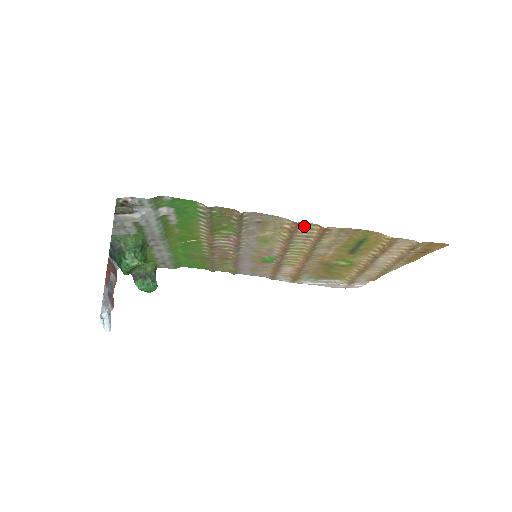
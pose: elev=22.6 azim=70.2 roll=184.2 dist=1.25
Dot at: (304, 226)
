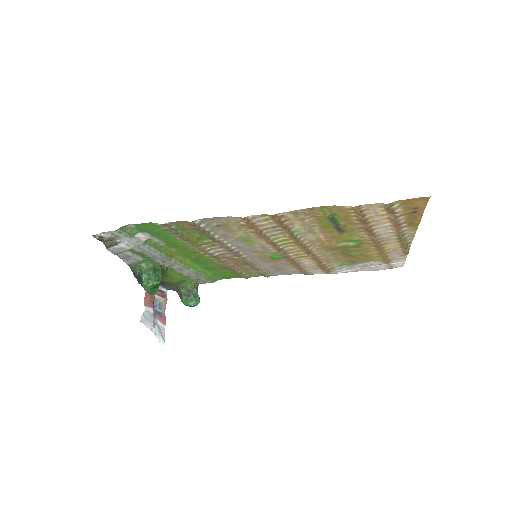
Dot at: (257, 219)
